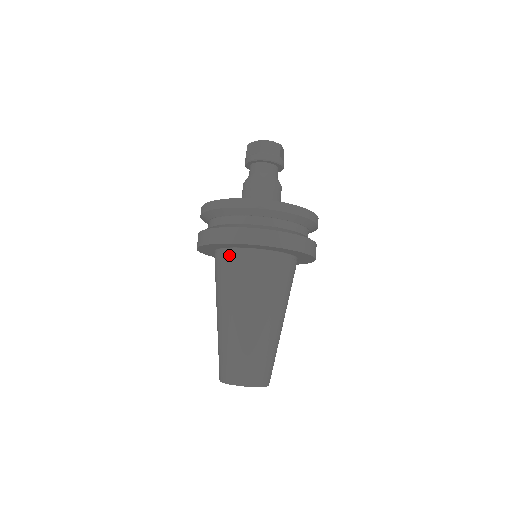
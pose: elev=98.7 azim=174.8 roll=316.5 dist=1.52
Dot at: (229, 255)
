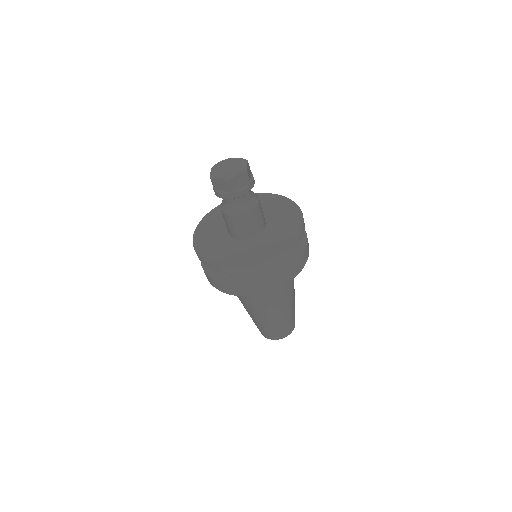
Dot at: occluded
